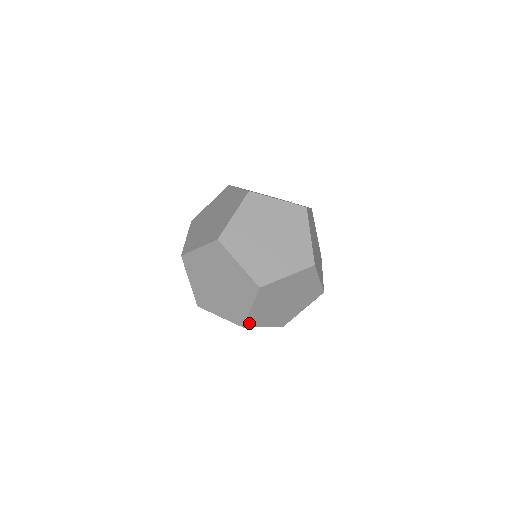
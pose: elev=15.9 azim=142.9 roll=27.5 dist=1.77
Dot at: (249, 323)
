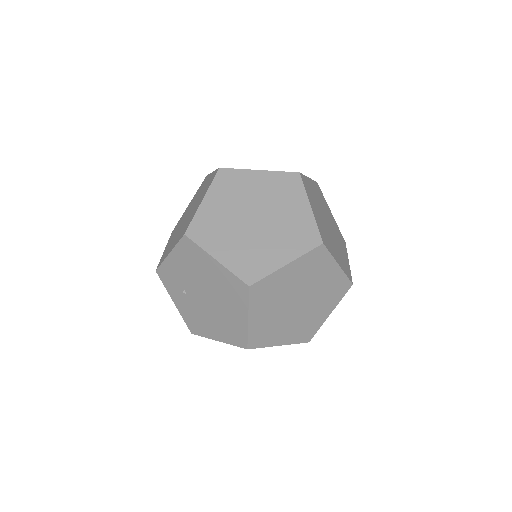
Dot at: (195, 232)
